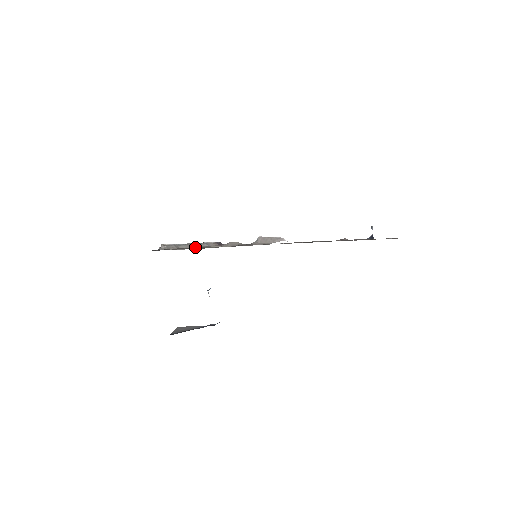
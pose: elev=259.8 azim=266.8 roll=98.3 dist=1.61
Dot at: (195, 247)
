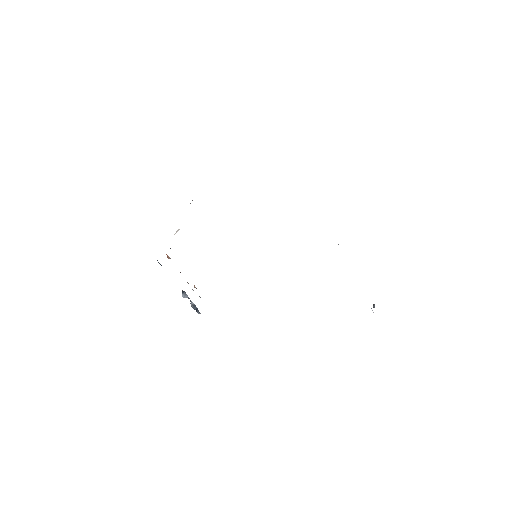
Dot at: occluded
